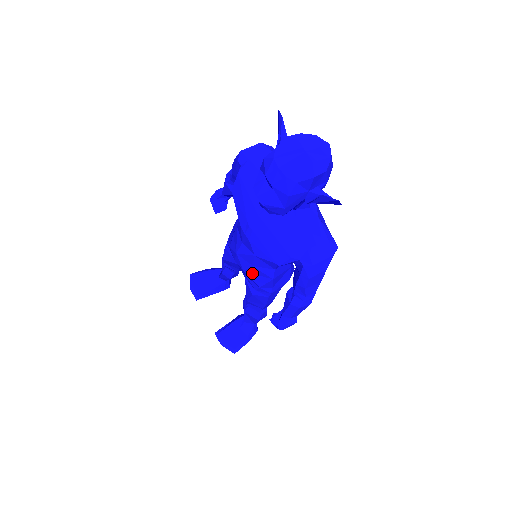
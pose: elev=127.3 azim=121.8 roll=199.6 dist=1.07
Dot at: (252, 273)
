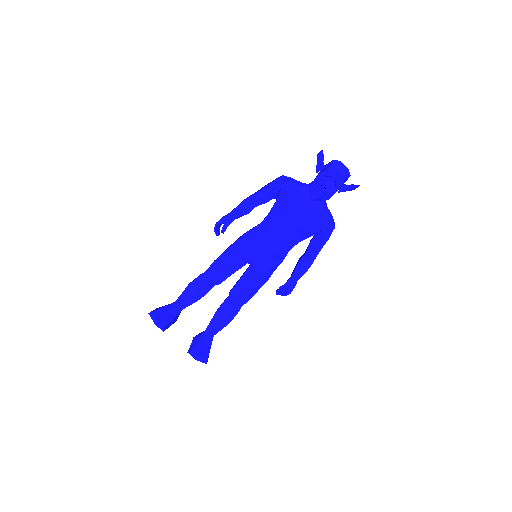
Dot at: (273, 258)
